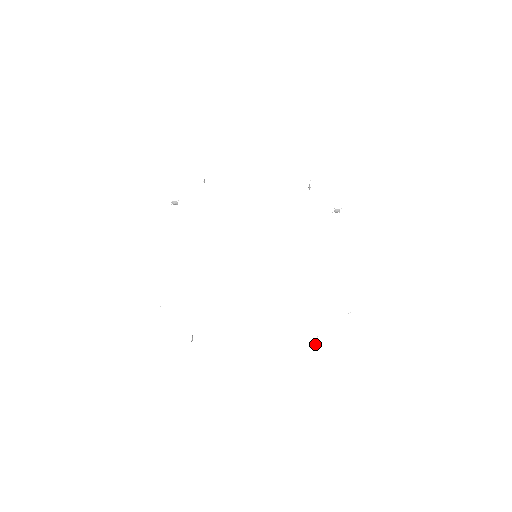
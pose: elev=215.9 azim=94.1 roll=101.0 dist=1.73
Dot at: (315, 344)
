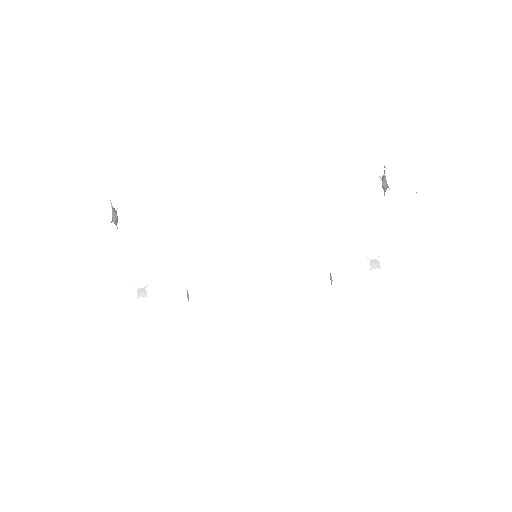
Dot at: (383, 186)
